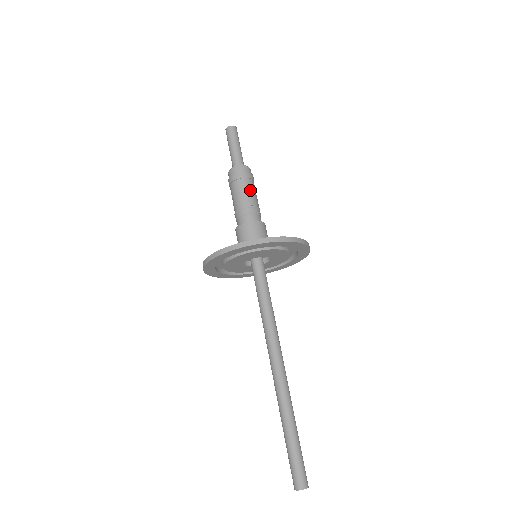
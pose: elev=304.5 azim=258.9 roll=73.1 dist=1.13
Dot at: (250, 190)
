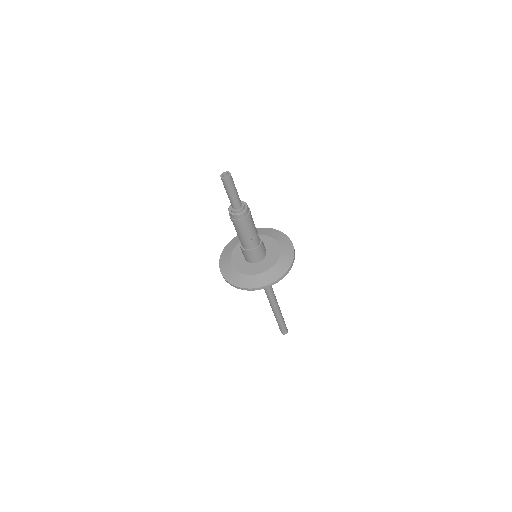
Dot at: (253, 225)
